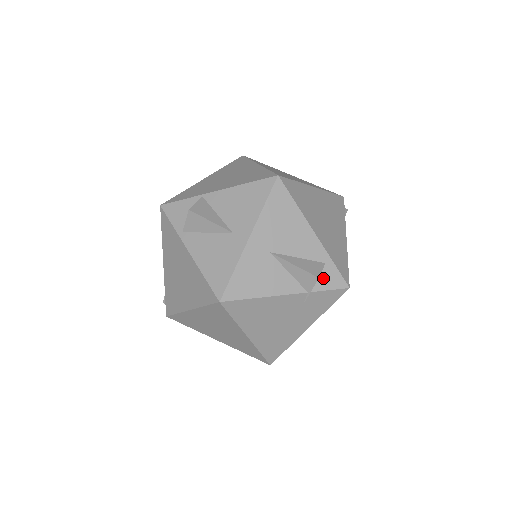
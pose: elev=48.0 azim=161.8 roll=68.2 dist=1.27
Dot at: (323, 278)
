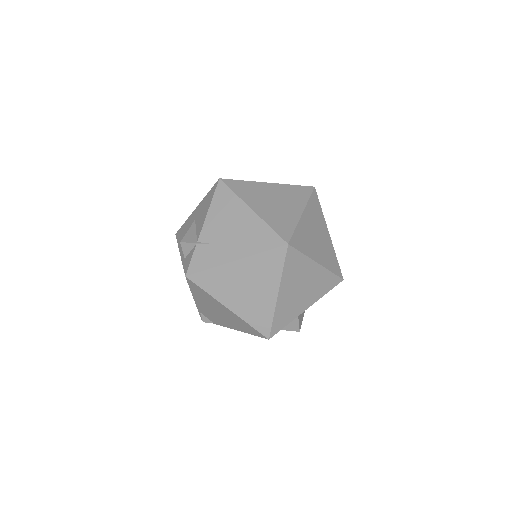
Dot at: occluded
